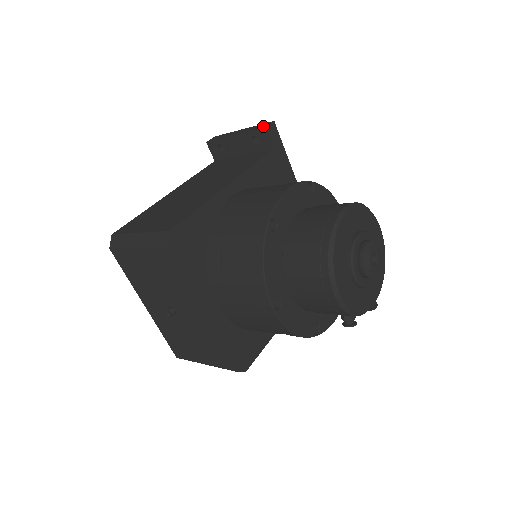
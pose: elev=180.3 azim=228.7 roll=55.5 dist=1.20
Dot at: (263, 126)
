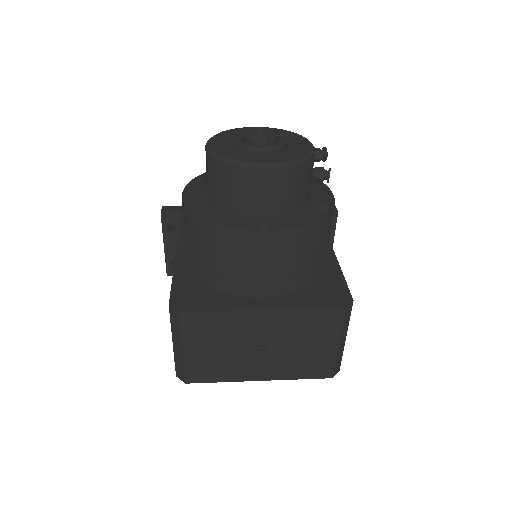
Dot at: (161, 216)
